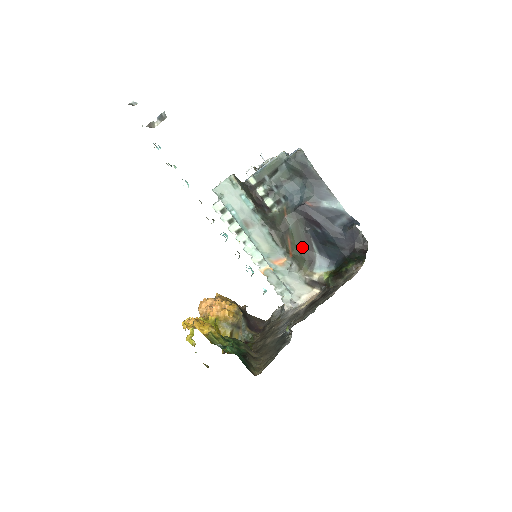
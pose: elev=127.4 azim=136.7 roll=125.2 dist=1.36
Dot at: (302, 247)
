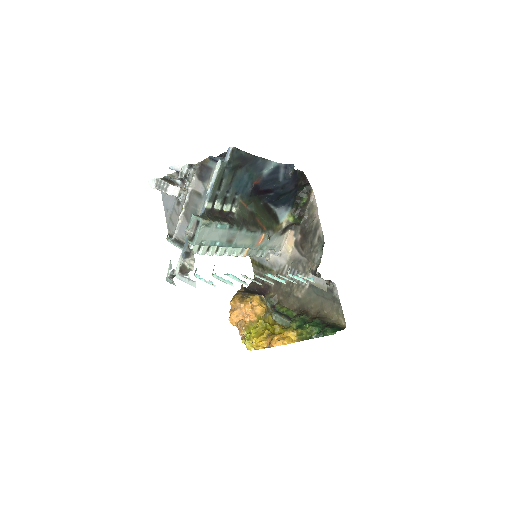
Dot at: (265, 215)
